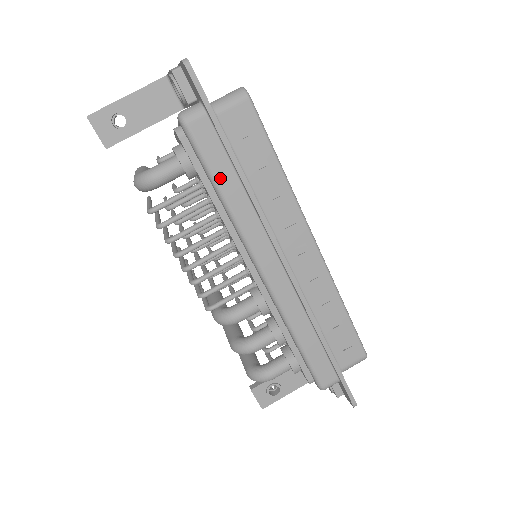
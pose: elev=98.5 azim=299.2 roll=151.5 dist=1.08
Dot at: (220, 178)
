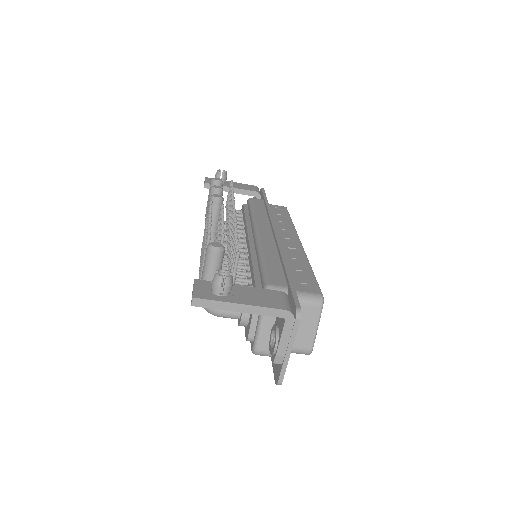
Dot at: occluded
